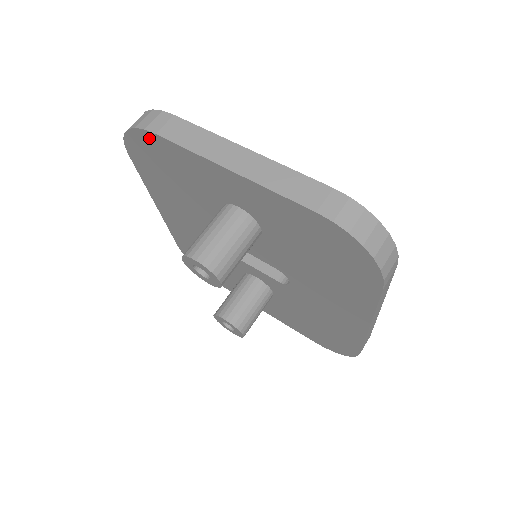
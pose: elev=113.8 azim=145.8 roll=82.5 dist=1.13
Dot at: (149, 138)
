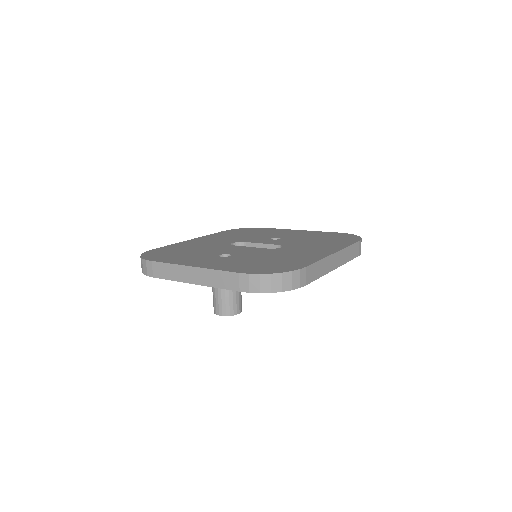
Dot at: occluded
